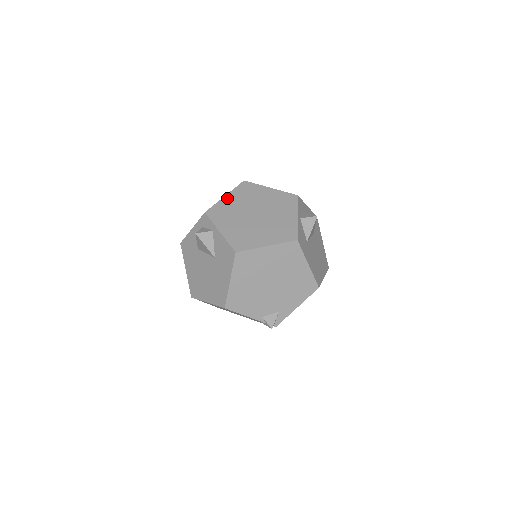
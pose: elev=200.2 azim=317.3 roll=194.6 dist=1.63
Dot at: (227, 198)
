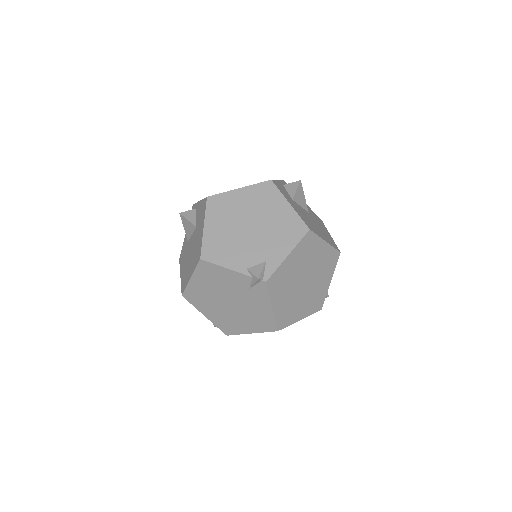
Dot at: occluded
